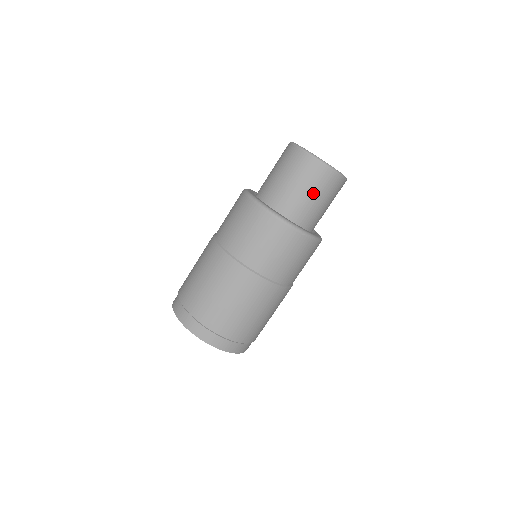
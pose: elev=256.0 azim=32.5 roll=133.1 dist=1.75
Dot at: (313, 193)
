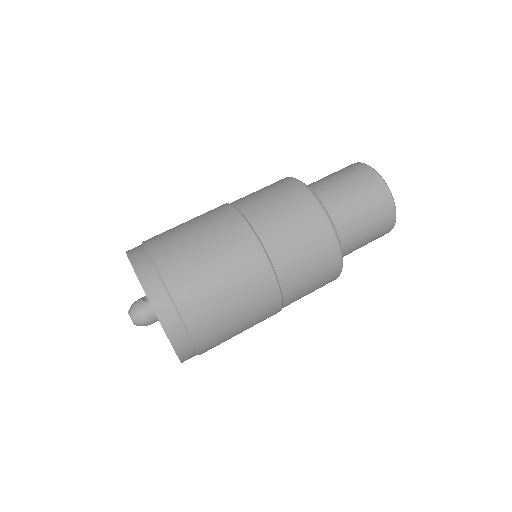
Dot at: (360, 202)
